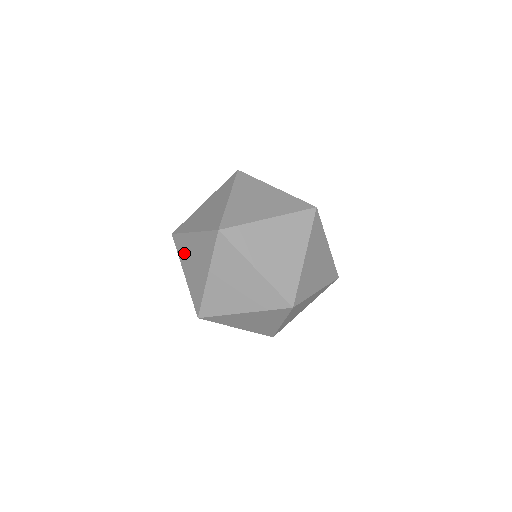
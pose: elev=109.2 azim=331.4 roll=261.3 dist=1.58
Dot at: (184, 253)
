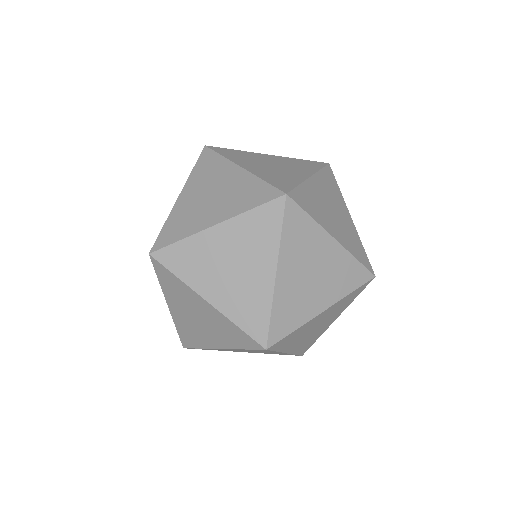
Dot at: (197, 268)
